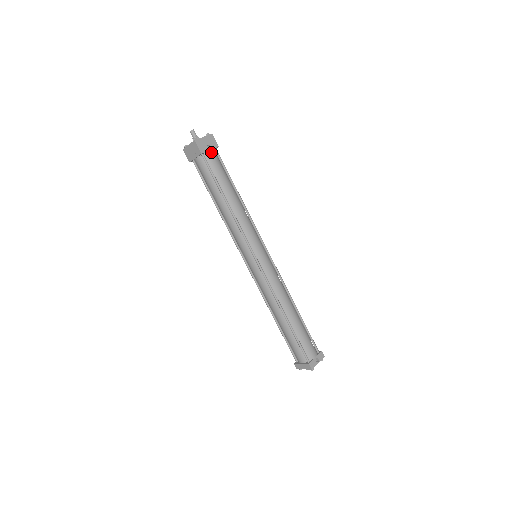
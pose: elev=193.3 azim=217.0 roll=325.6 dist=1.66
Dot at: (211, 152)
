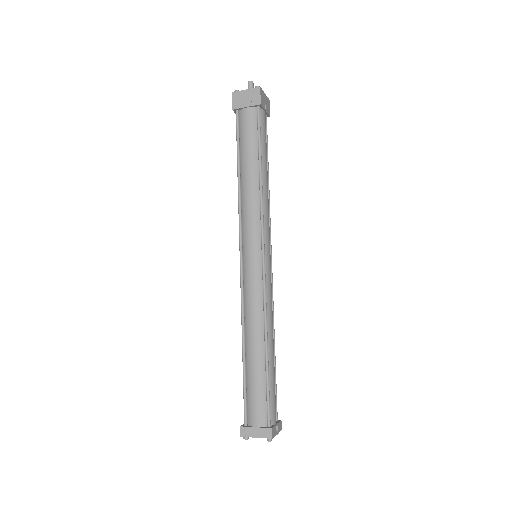
Dot at: (265, 113)
